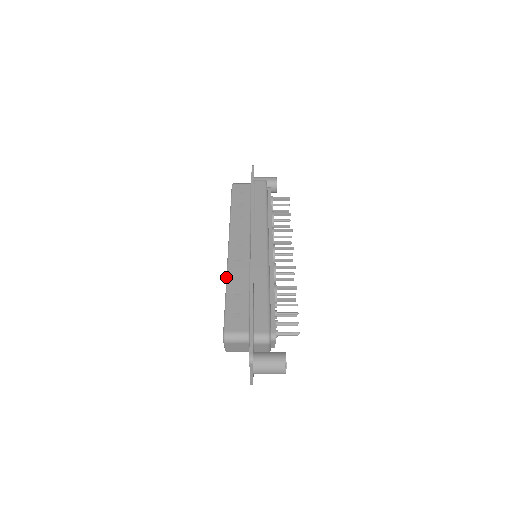
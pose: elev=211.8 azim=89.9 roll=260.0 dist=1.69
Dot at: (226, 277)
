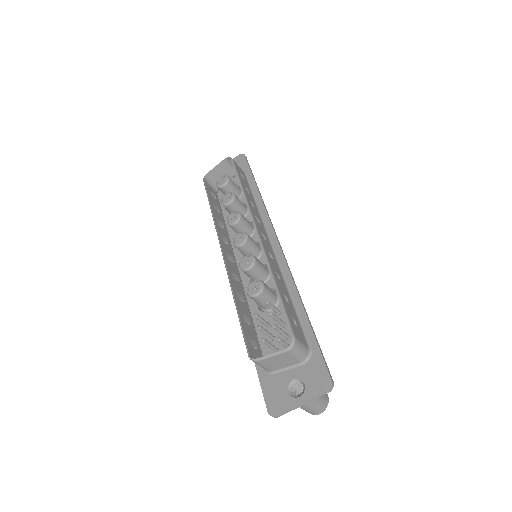
Dot at: (268, 266)
